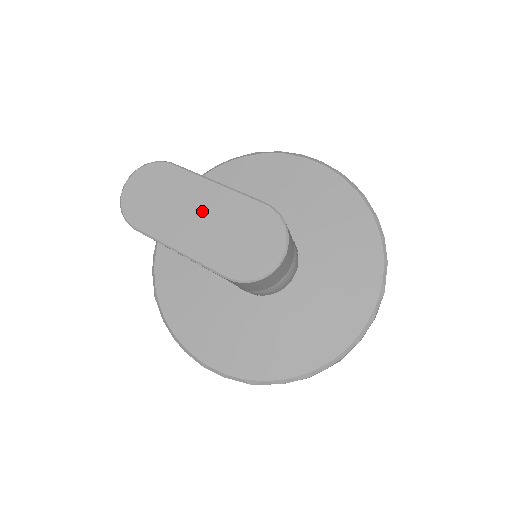
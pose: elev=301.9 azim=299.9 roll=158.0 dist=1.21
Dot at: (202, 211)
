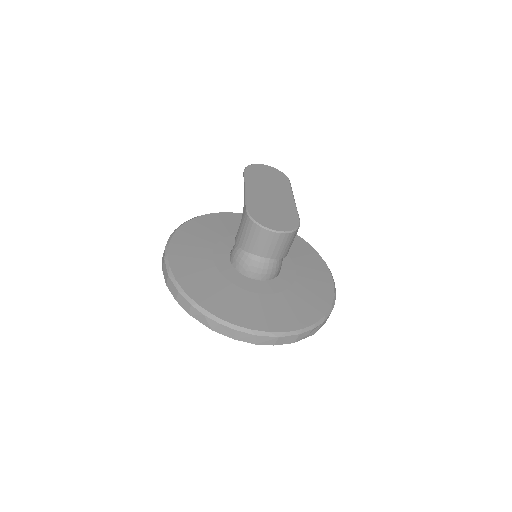
Dot at: (275, 195)
